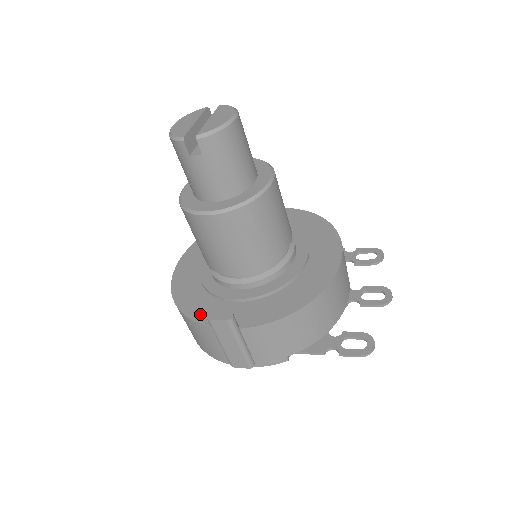
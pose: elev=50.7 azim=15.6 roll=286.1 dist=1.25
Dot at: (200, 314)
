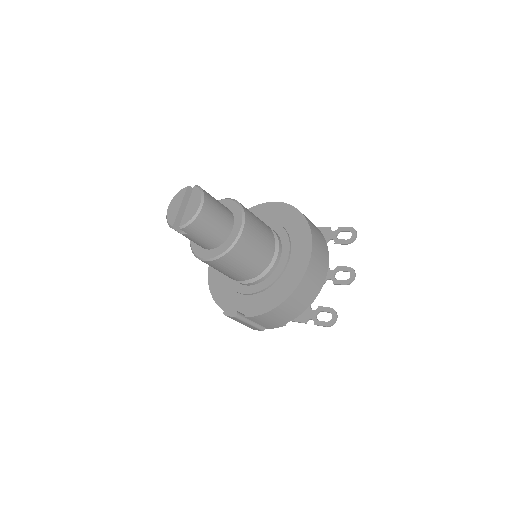
Dot at: (224, 303)
